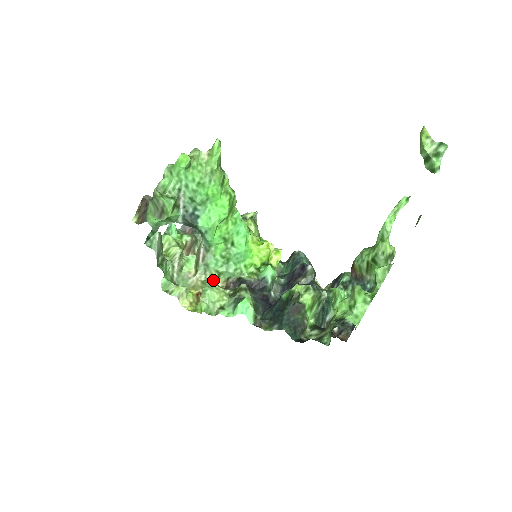
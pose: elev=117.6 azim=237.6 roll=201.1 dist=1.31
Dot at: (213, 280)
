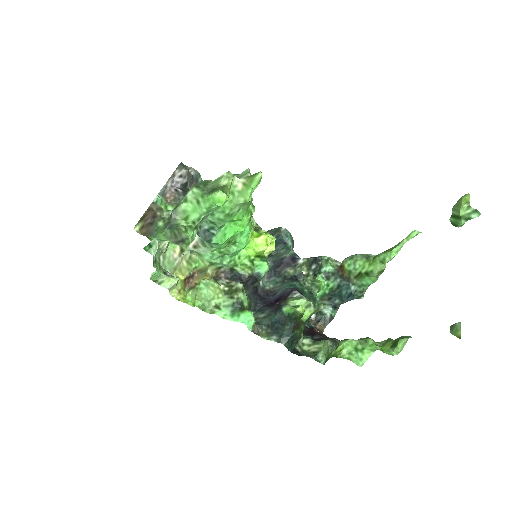
Dot at: (202, 265)
